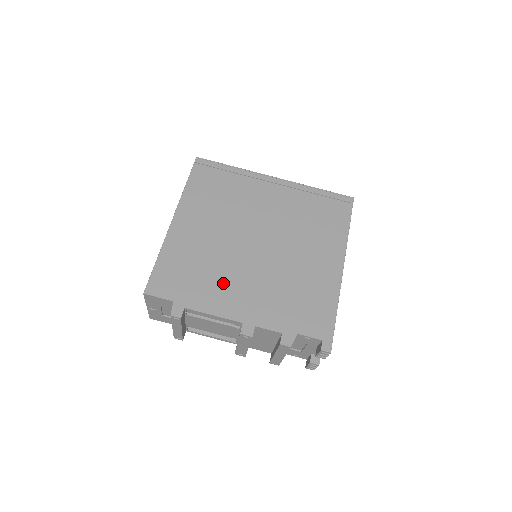
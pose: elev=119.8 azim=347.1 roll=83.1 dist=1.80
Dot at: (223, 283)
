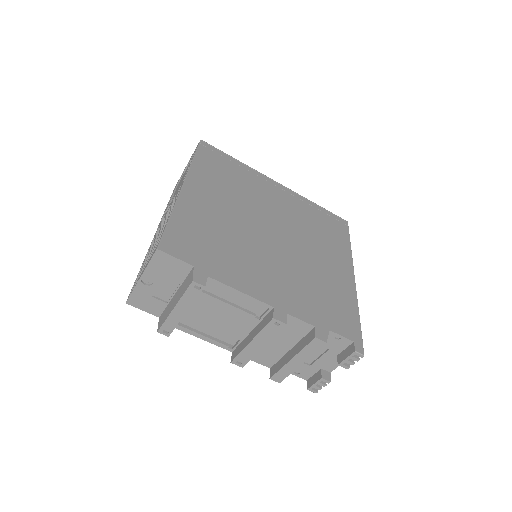
Dot at: (246, 262)
